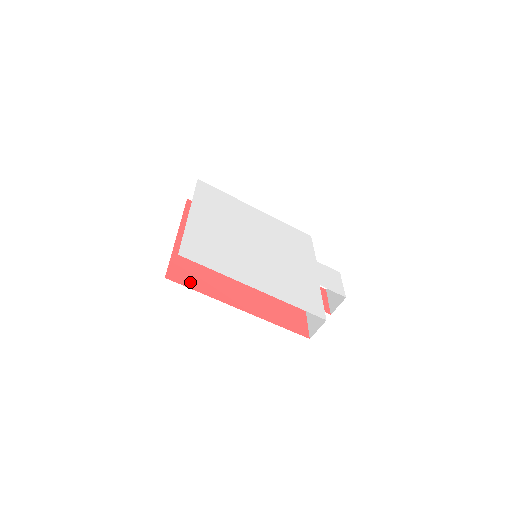
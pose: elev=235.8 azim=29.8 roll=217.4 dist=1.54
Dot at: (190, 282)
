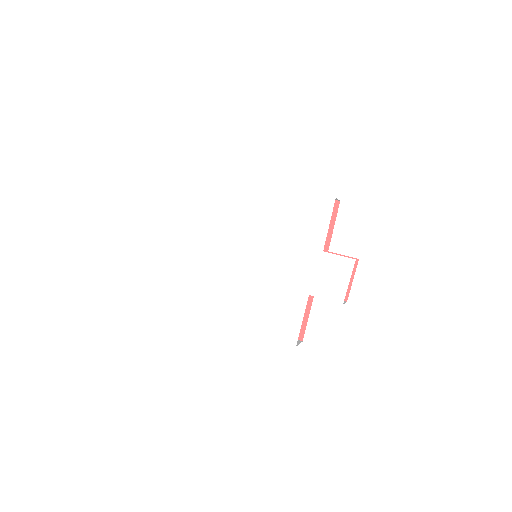
Dot at: occluded
